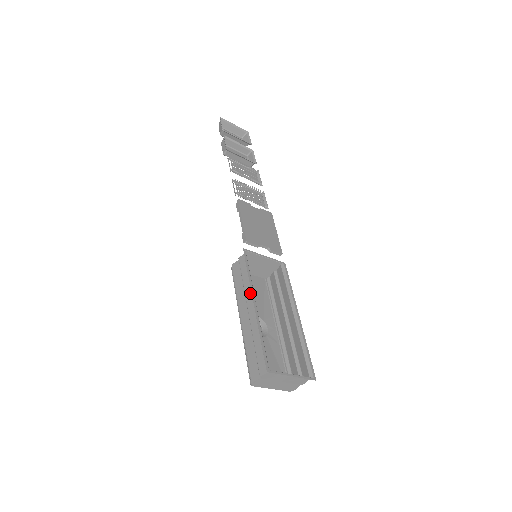
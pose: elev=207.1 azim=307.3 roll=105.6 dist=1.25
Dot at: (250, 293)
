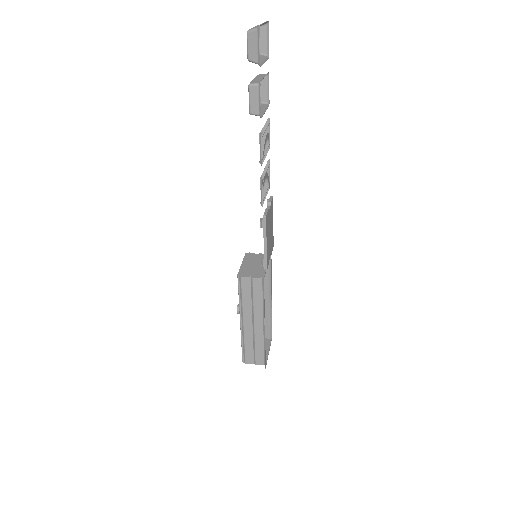
Dot at: (260, 313)
